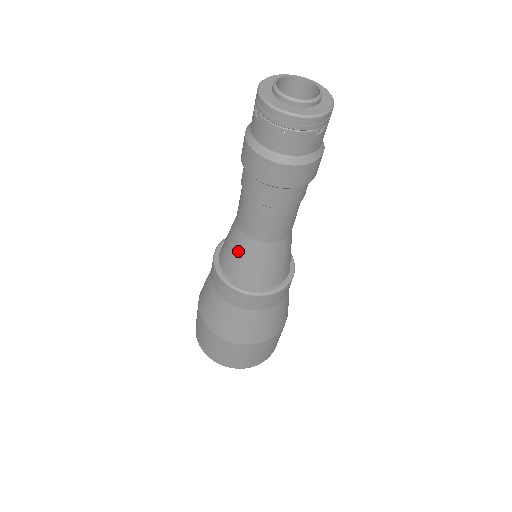
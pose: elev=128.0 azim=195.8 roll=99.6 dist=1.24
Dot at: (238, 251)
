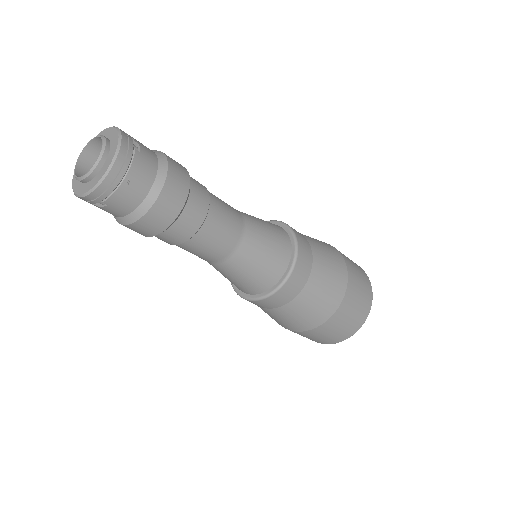
Dot at: occluded
